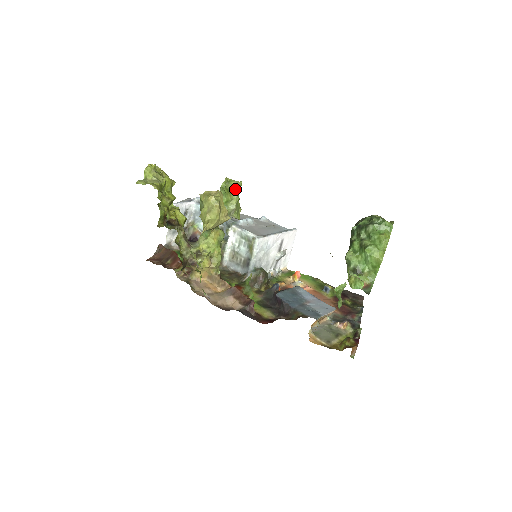
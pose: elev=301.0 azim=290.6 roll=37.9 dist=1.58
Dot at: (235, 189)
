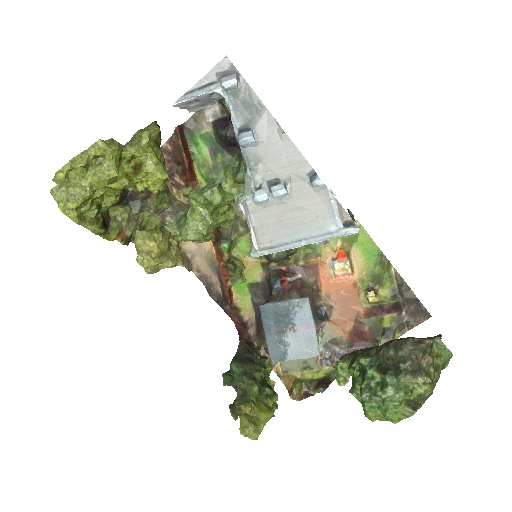
Dot at: (197, 230)
